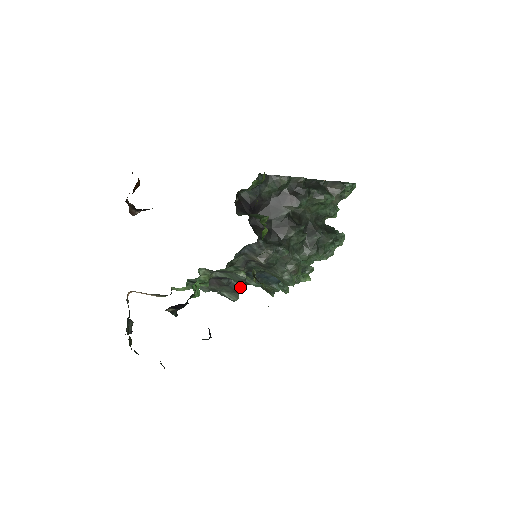
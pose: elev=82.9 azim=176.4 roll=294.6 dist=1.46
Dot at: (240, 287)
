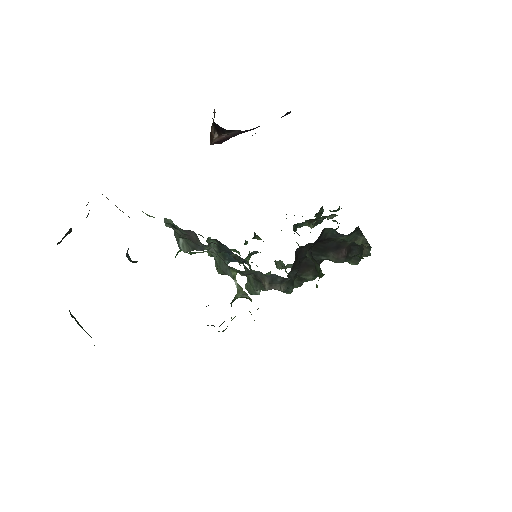
Dot at: occluded
